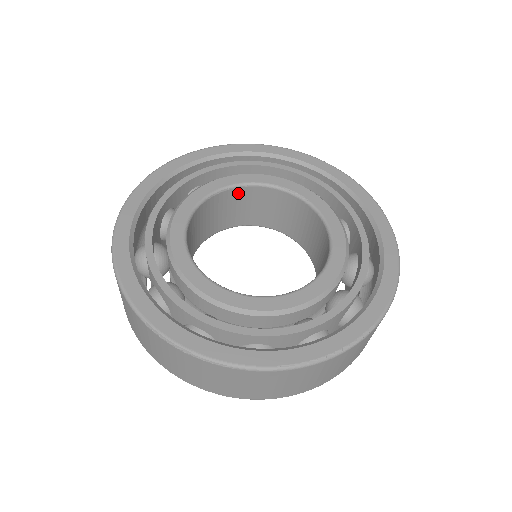
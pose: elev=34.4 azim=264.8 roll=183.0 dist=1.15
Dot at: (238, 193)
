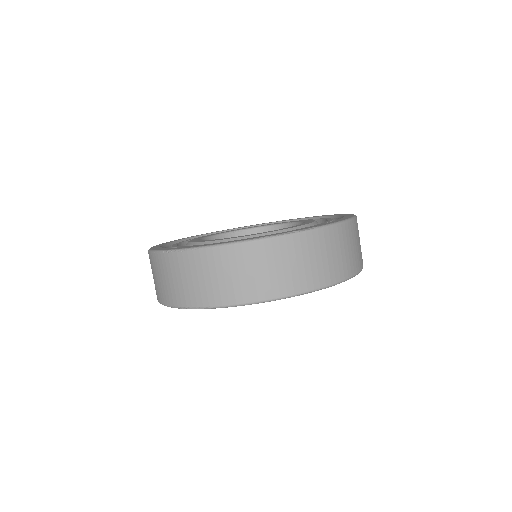
Dot at: occluded
